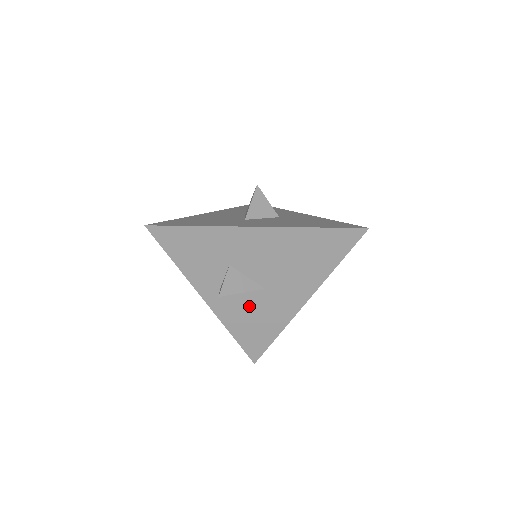
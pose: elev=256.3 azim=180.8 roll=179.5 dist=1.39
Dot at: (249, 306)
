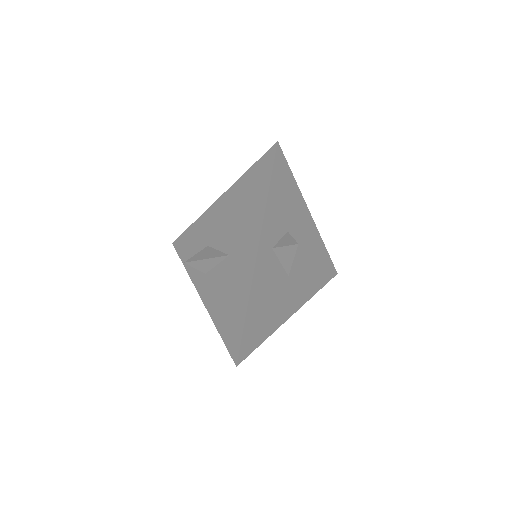
Dot at: (223, 283)
